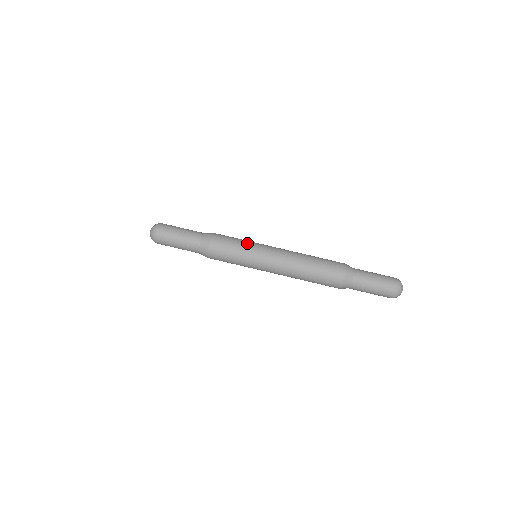
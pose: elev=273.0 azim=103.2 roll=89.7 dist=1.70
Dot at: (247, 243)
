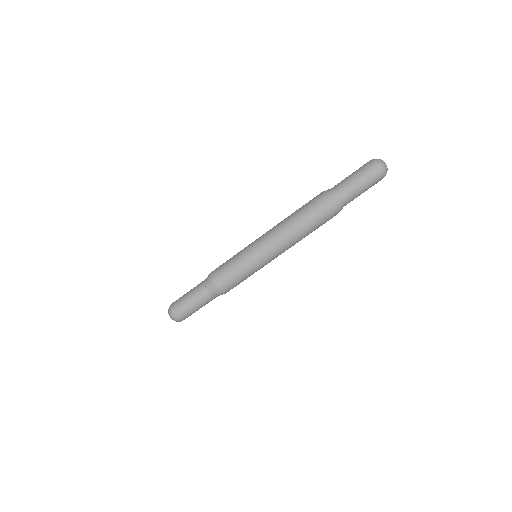
Dot at: (239, 252)
